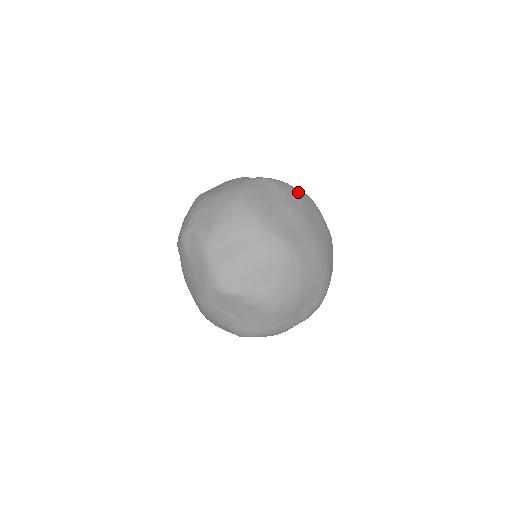
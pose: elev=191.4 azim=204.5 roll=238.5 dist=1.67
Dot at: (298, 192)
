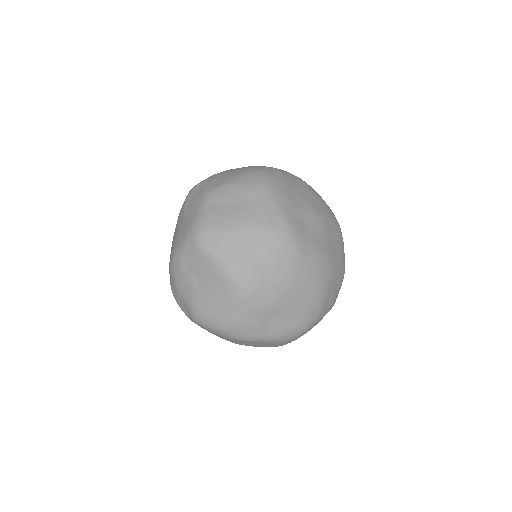
Dot at: (328, 208)
